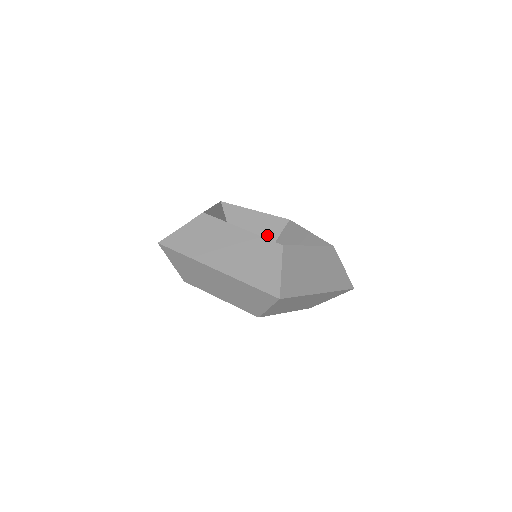
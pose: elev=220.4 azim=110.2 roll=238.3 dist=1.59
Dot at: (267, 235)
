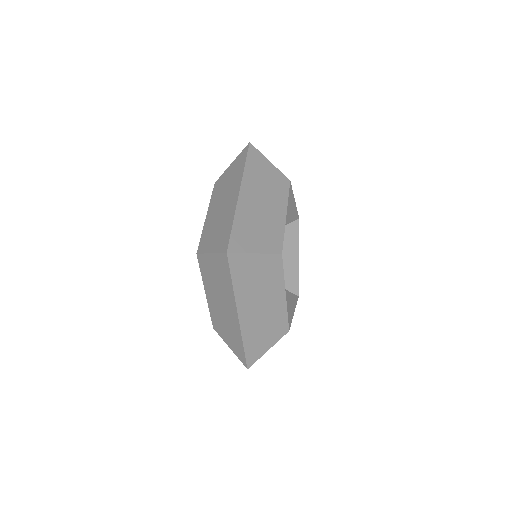
Dot at: occluded
